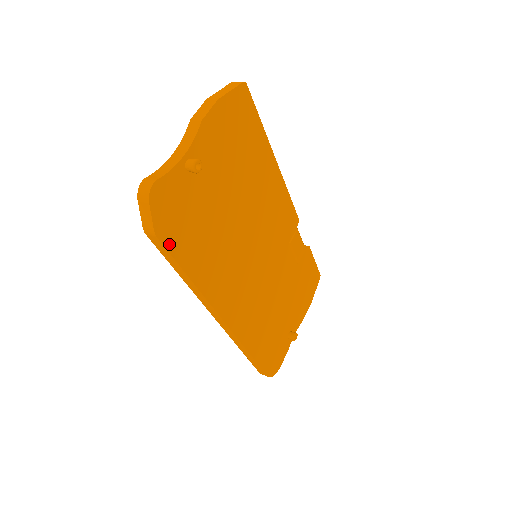
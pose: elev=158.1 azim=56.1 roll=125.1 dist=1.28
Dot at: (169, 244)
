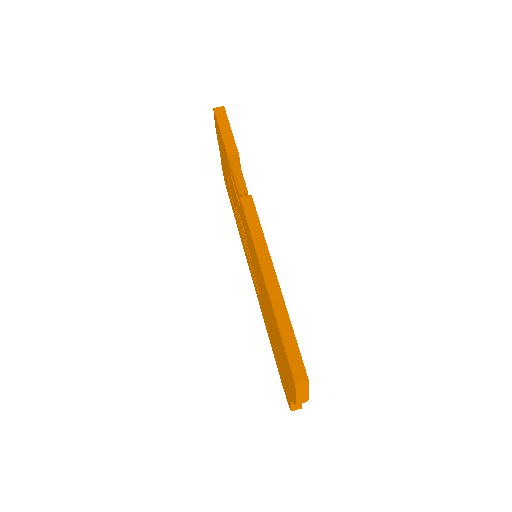
Dot at: occluded
